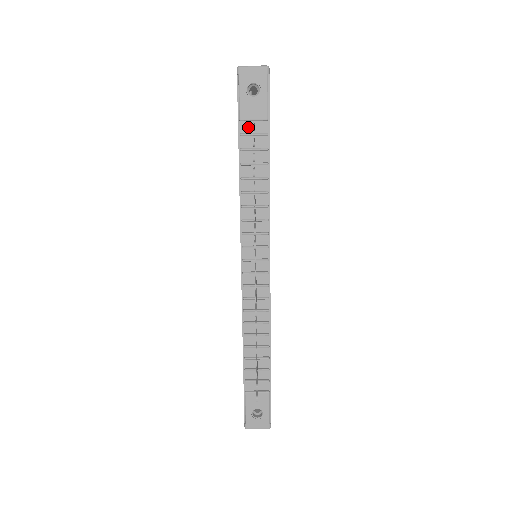
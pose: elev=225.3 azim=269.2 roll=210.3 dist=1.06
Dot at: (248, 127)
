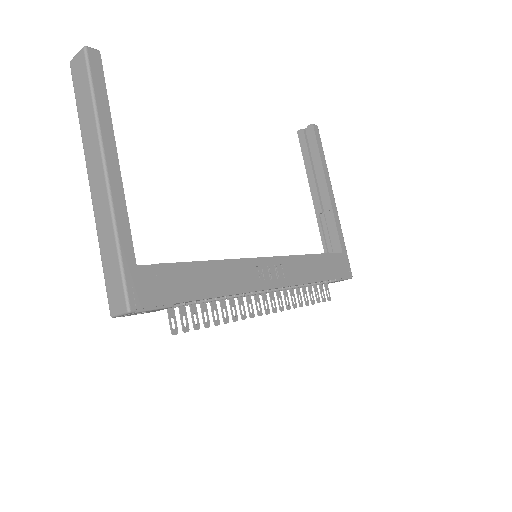
Dot at: occluded
